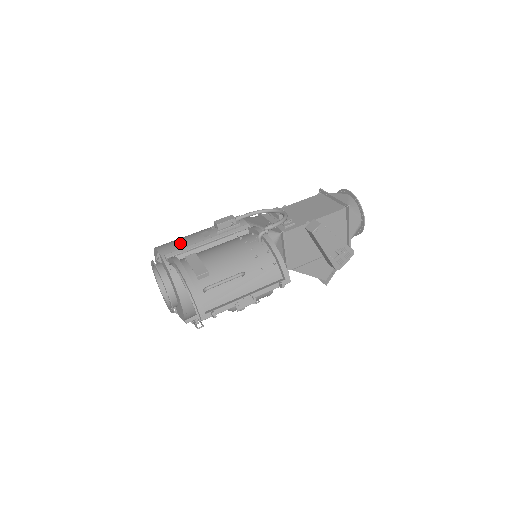
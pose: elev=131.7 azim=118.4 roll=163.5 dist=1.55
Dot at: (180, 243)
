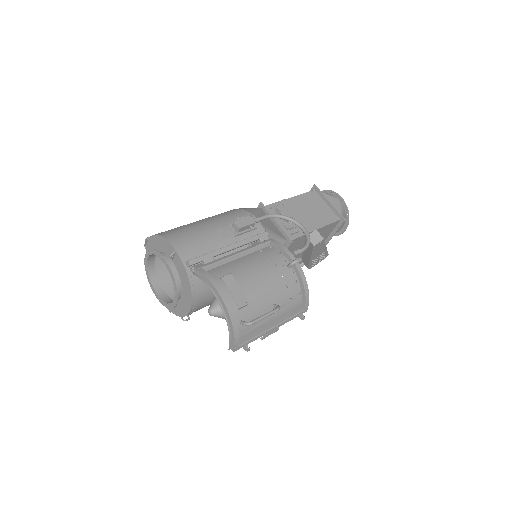
Dot at: (198, 242)
